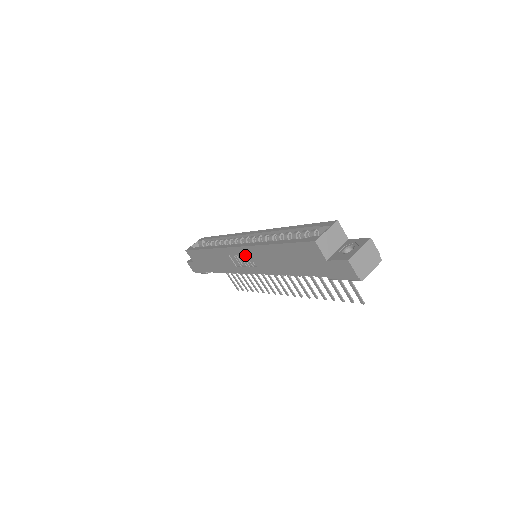
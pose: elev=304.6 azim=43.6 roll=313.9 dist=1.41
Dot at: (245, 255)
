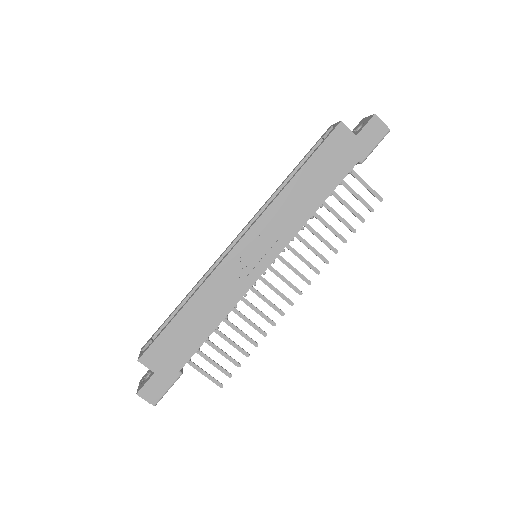
Dot at: (257, 238)
